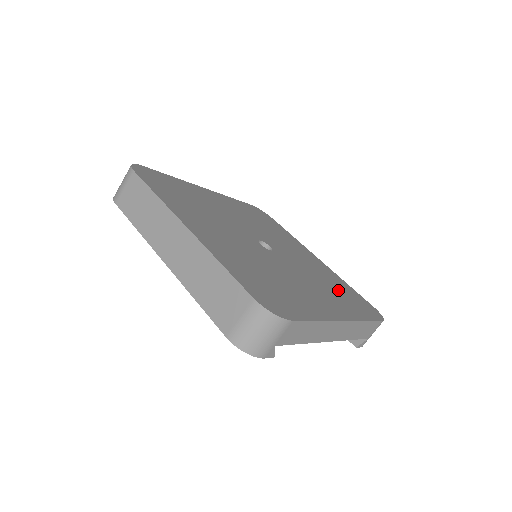
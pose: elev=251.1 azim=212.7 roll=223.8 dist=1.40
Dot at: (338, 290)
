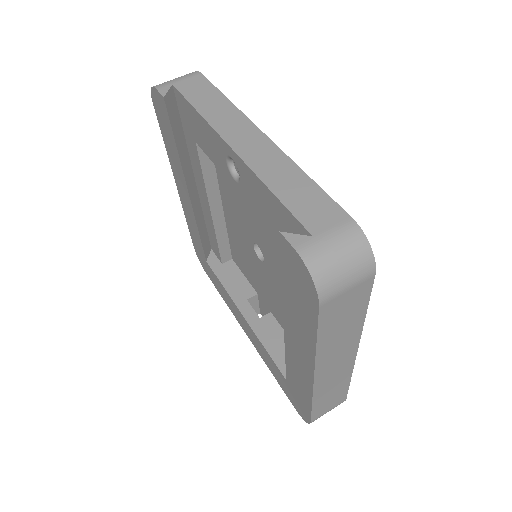
Dot at: occluded
